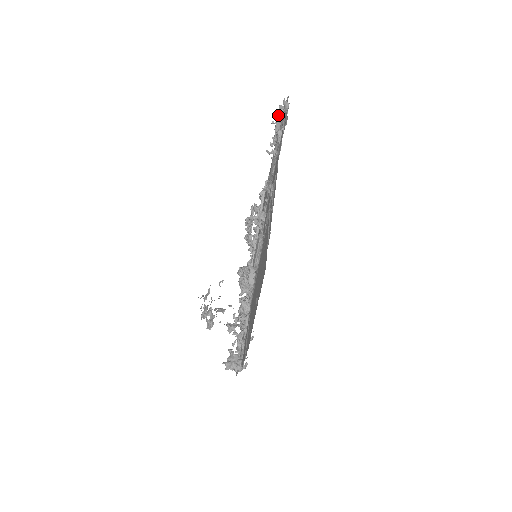
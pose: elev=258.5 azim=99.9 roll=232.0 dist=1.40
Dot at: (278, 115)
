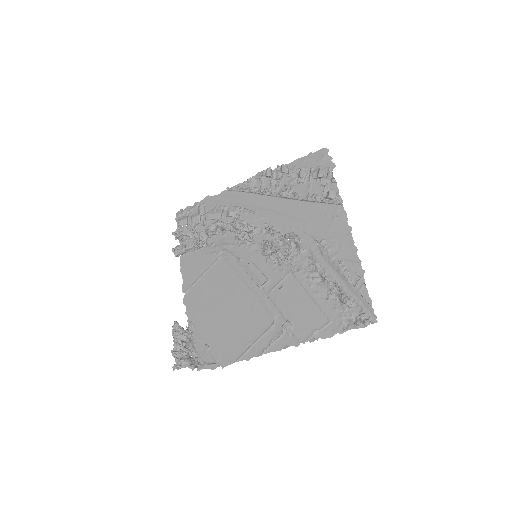
Dot at: (365, 299)
